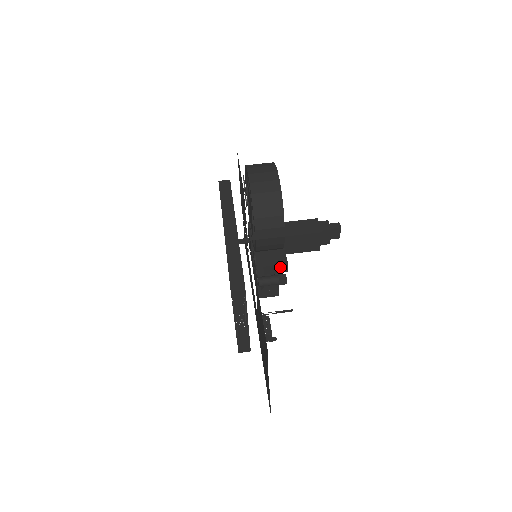
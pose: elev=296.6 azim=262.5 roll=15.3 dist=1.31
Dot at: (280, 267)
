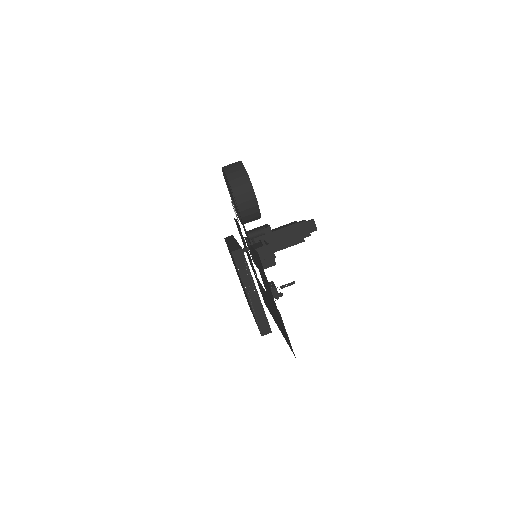
Dot at: occluded
